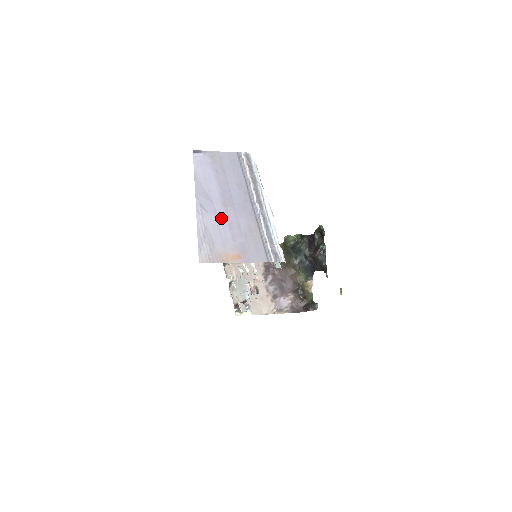
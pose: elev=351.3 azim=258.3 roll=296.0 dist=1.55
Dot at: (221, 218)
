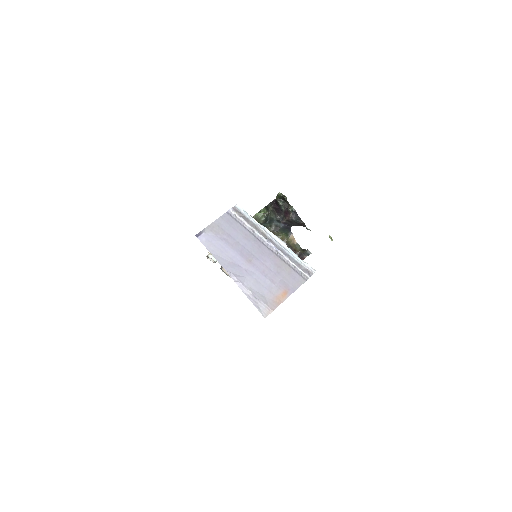
Dot at: (254, 273)
